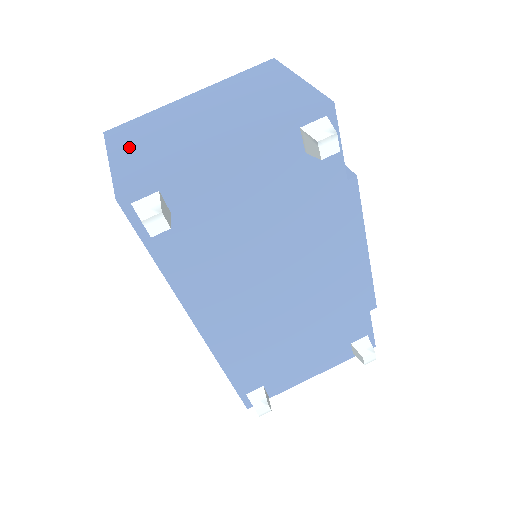
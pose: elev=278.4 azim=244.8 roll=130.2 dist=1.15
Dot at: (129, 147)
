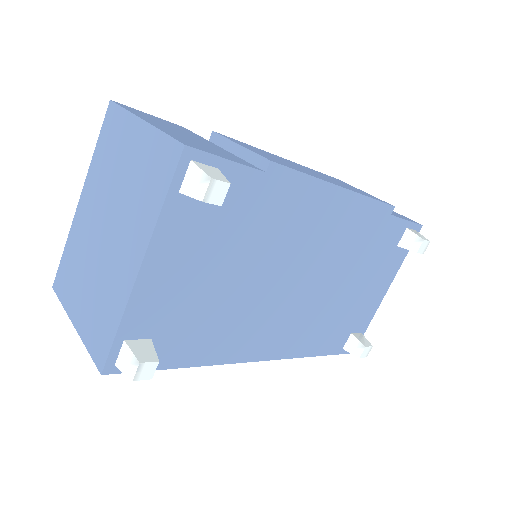
Dot at: (76, 300)
